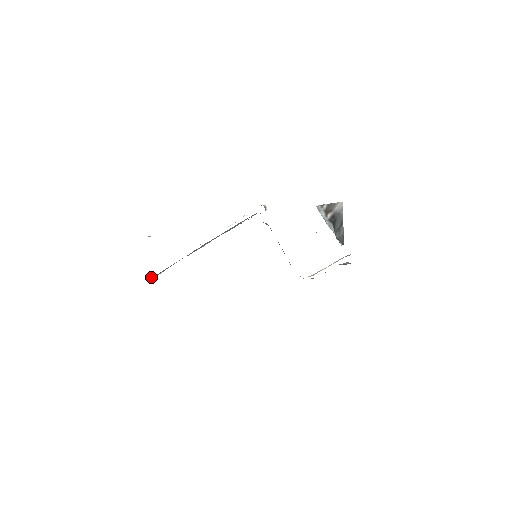
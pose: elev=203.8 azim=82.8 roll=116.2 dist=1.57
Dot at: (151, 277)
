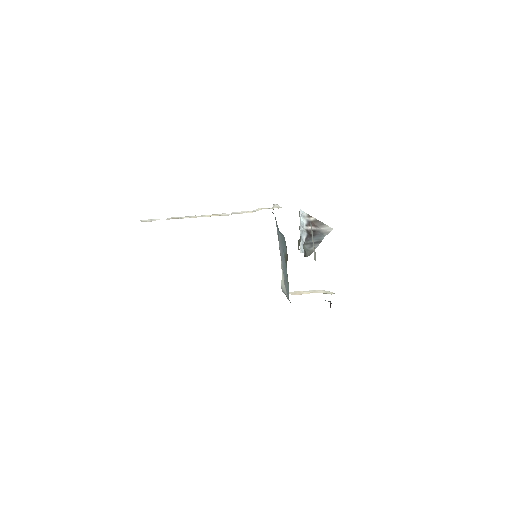
Dot at: occluded
